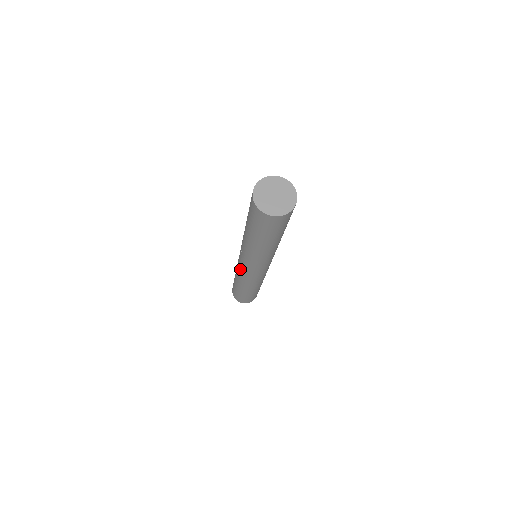
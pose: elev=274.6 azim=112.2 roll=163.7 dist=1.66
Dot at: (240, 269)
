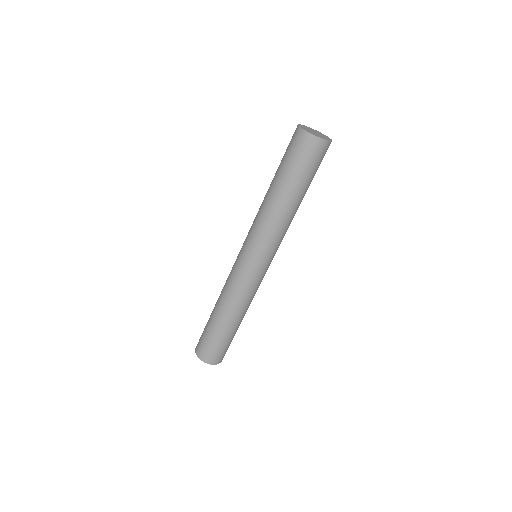
Dot at: (237, 273)
